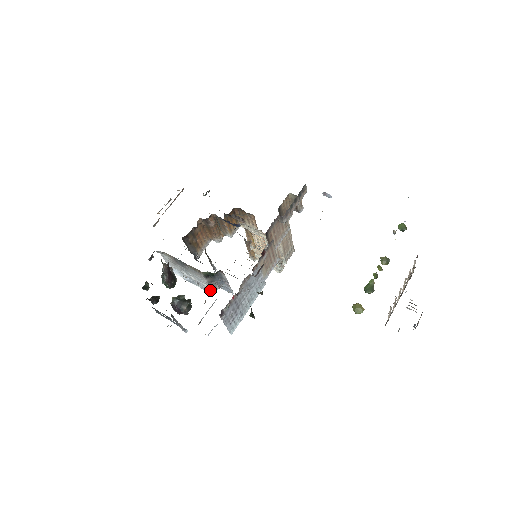
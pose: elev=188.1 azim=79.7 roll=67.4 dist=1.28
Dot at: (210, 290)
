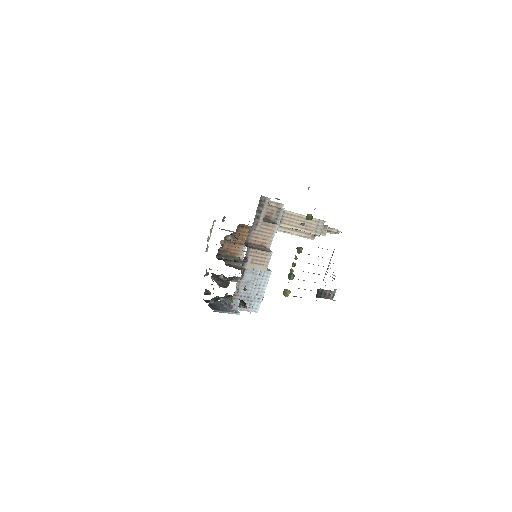
Dot at: occluded
